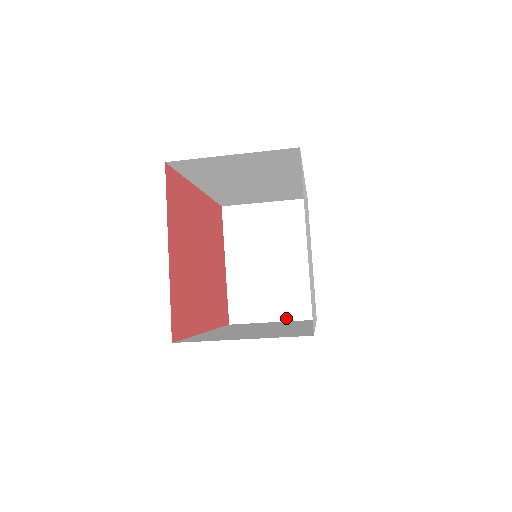
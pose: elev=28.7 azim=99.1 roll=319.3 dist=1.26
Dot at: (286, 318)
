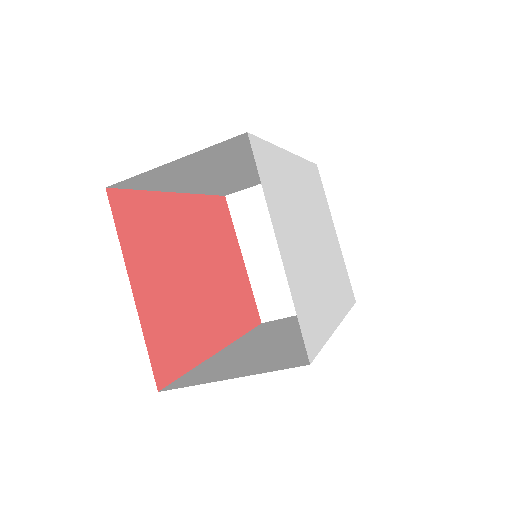
Dot at: occluded
